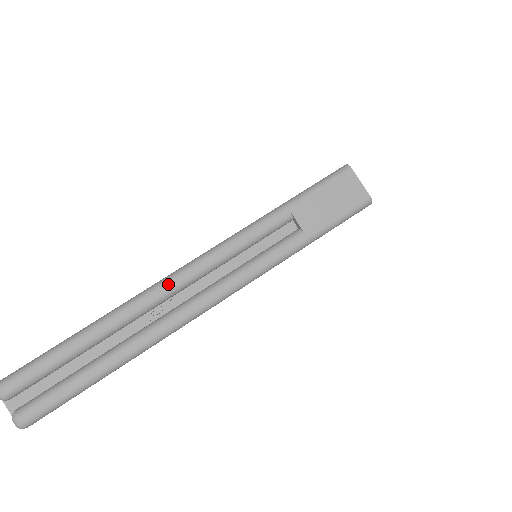
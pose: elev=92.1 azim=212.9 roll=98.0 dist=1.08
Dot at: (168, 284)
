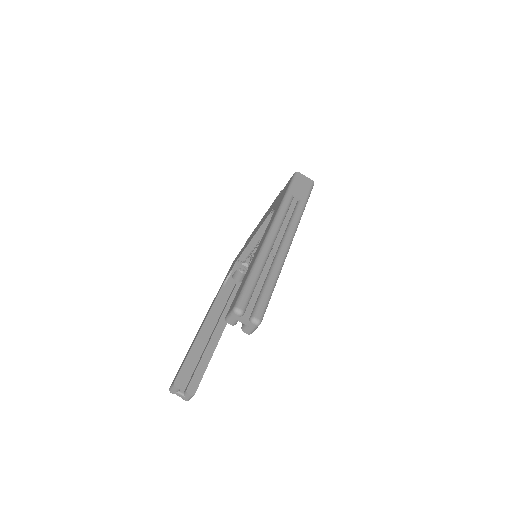
Dot at: (271, 236)
